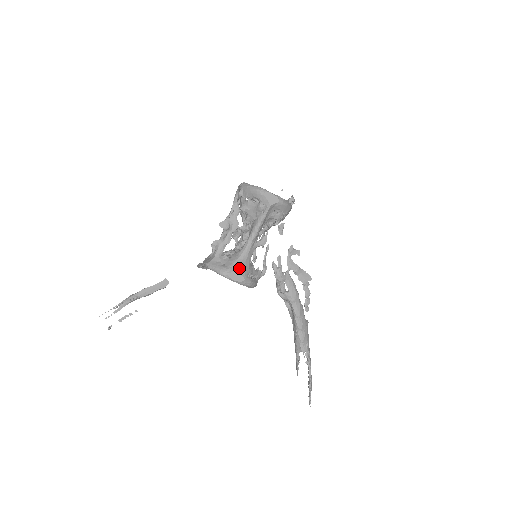
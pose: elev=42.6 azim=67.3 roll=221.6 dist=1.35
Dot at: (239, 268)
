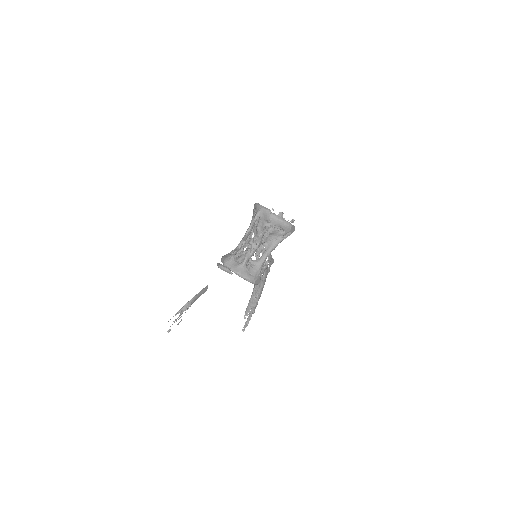
Dot at: (259, 275)
